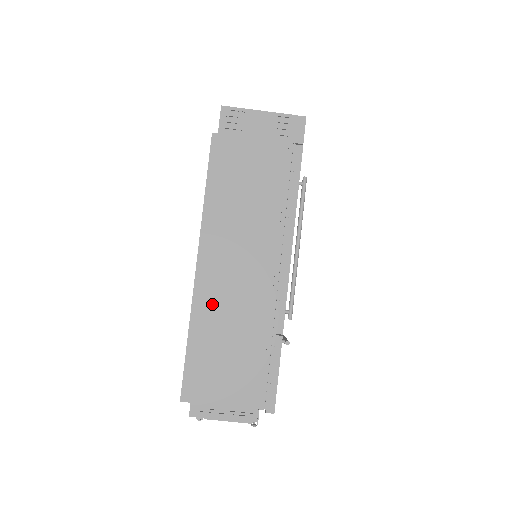
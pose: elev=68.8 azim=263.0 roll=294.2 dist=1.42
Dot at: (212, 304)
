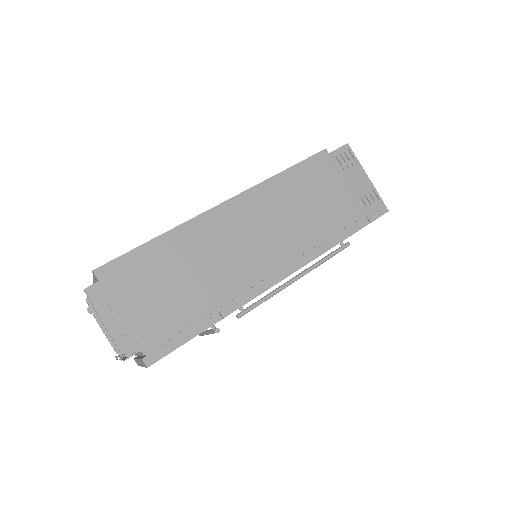
Dot at: (202, 237)
